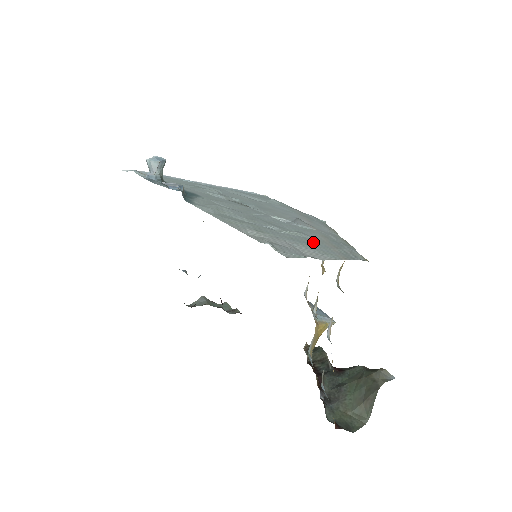
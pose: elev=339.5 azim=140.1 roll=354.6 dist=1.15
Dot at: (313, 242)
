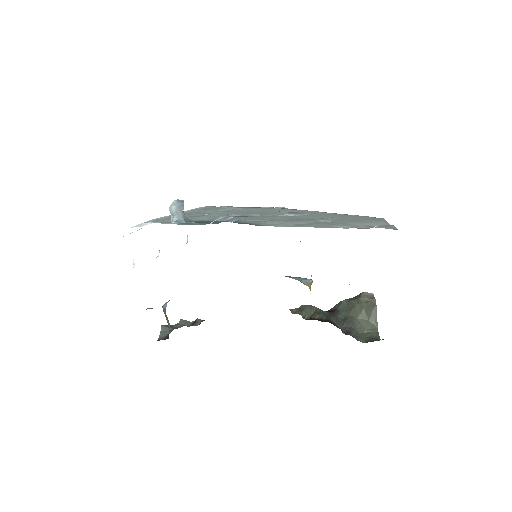
Dot at: (349, 219)
